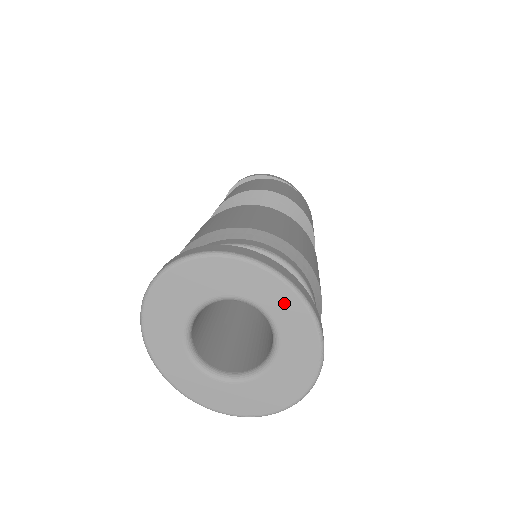
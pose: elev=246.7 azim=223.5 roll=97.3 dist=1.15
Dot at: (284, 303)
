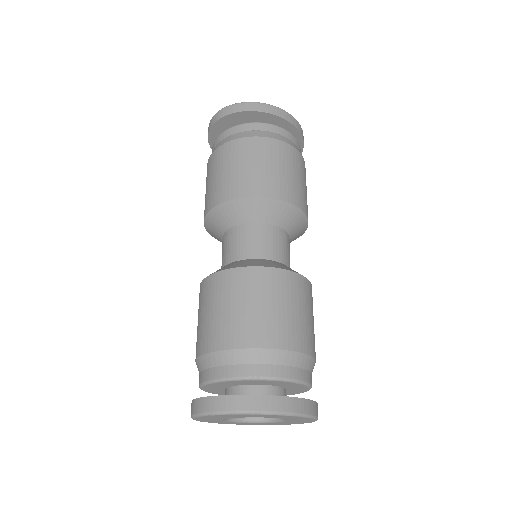
Dot at: (287, 417)
